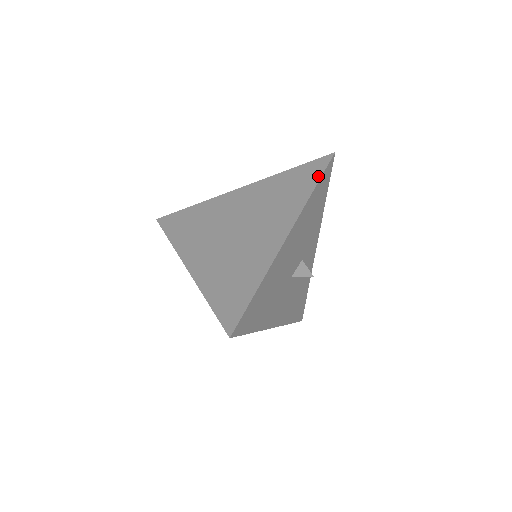
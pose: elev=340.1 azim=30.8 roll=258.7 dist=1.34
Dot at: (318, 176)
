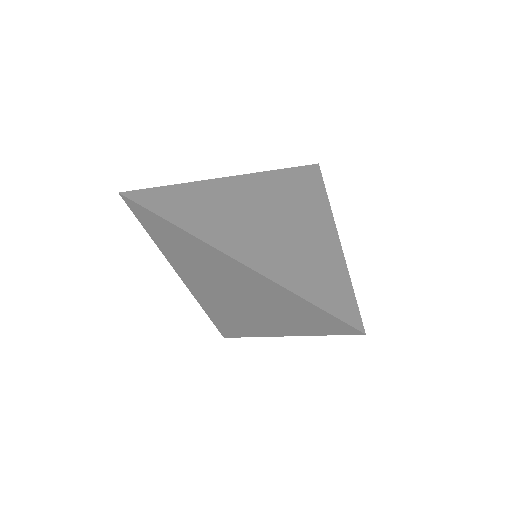
Dot at: (321, 182)
